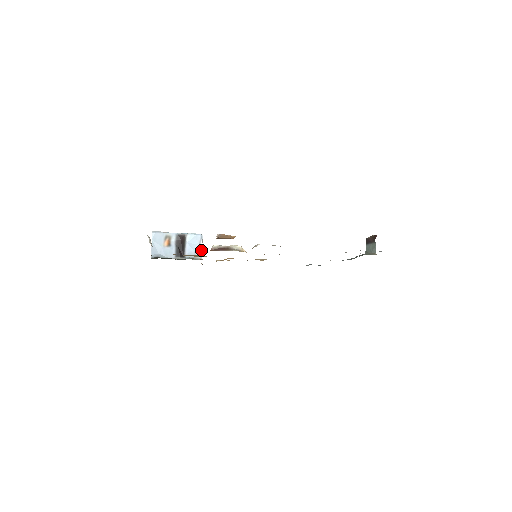
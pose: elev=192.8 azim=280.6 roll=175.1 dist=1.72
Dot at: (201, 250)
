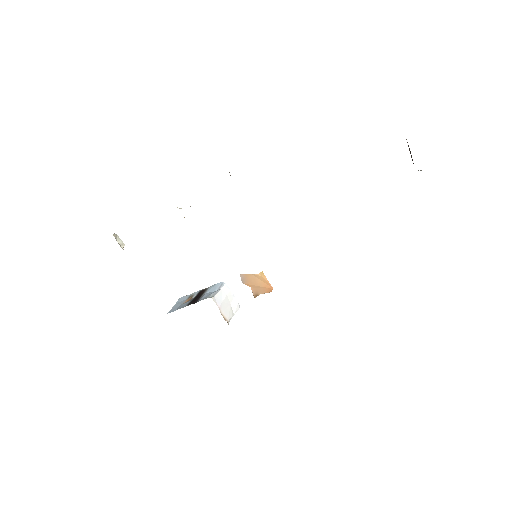
Dot at: (216, 293)
